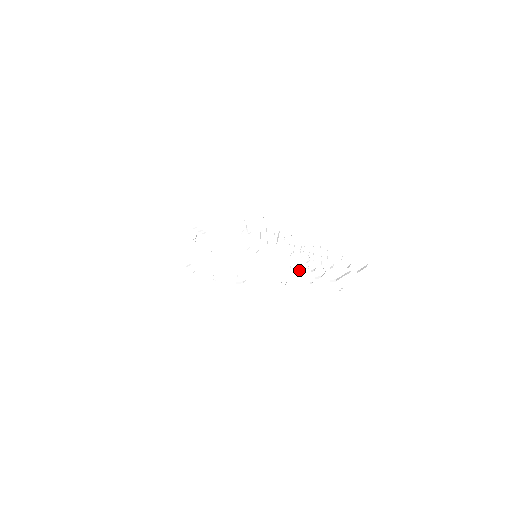
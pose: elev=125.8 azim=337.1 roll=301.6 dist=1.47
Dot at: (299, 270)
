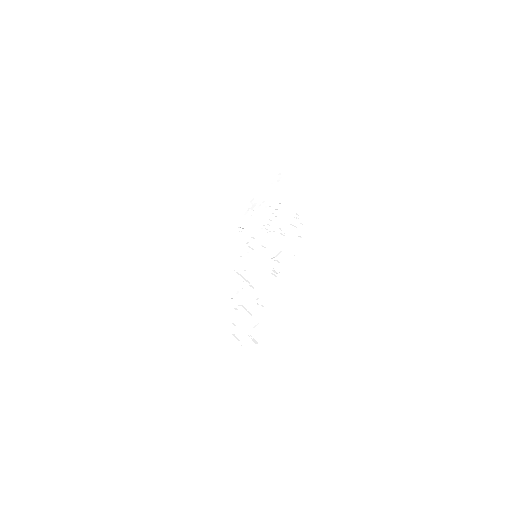
Dot at: (277, 231)
